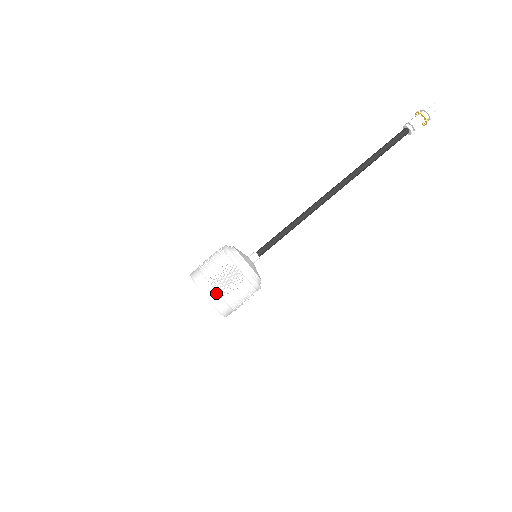
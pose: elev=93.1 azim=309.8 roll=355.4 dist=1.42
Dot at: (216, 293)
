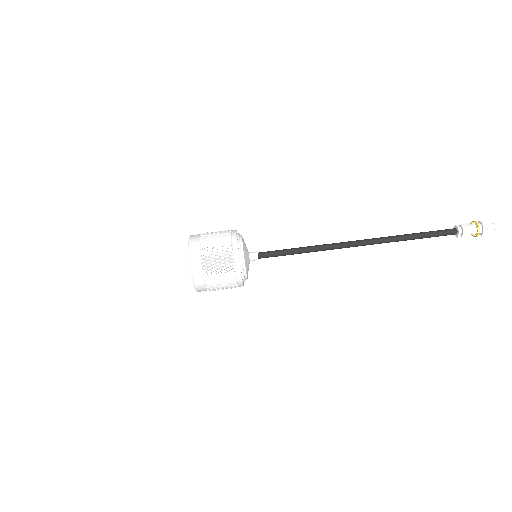
Dot at: (199, 247)
